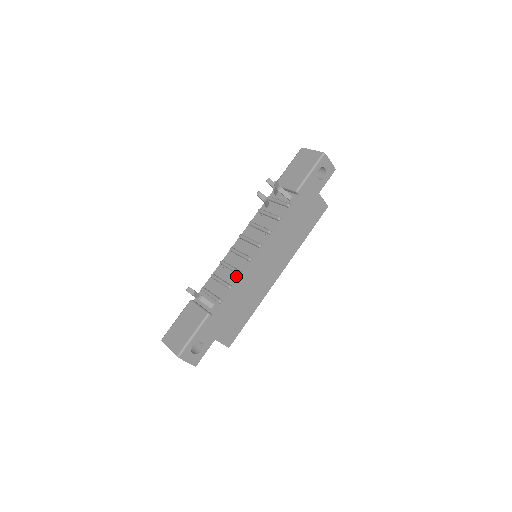
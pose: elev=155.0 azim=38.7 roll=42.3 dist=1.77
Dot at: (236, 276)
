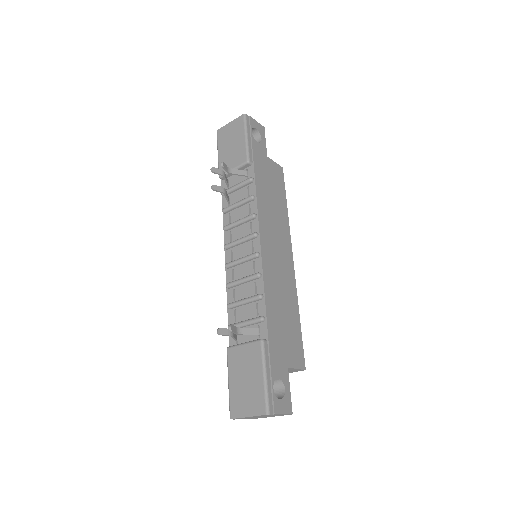
Dot at: (257, 282)
